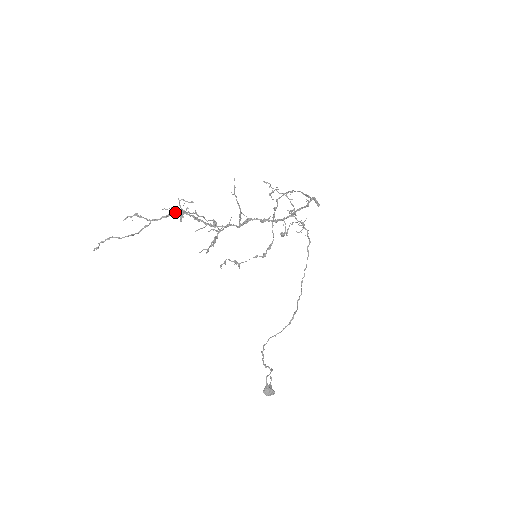
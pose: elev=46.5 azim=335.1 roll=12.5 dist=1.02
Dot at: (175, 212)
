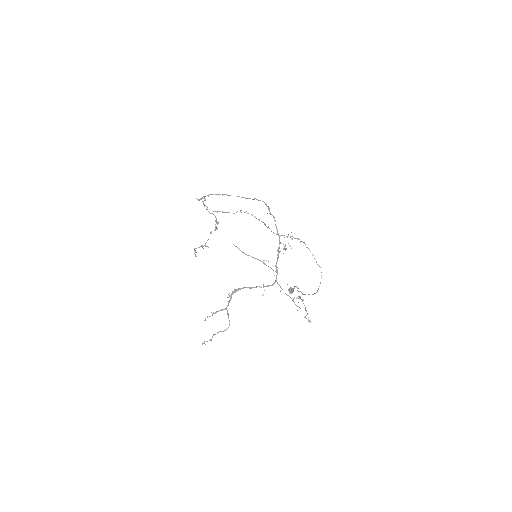
Dot at: occluded
